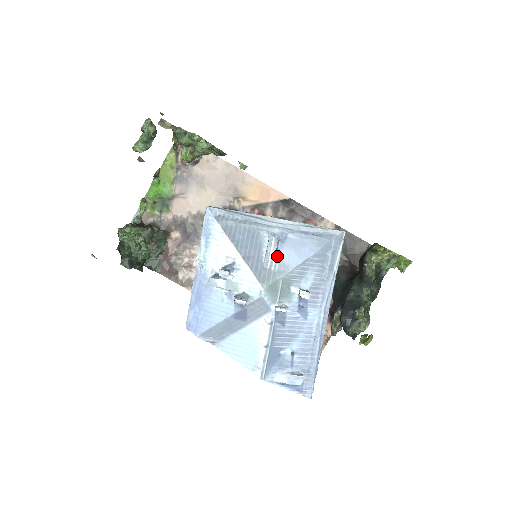
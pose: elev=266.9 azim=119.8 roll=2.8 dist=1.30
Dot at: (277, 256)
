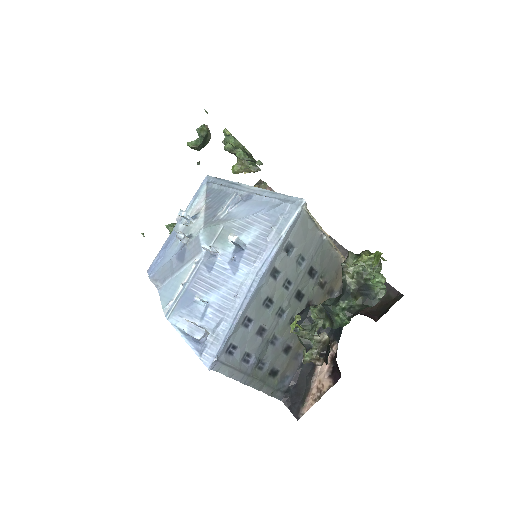
Dot at: (232, 209)
